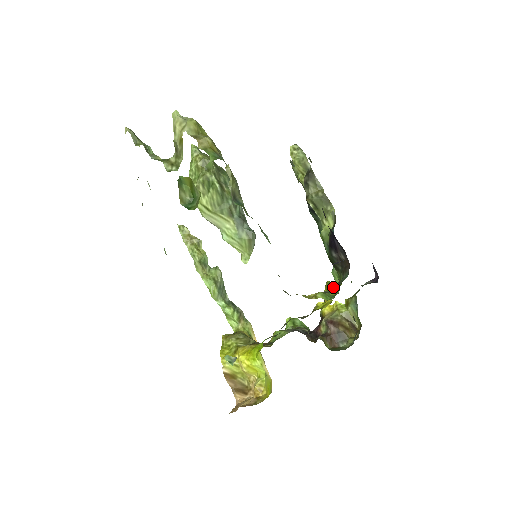
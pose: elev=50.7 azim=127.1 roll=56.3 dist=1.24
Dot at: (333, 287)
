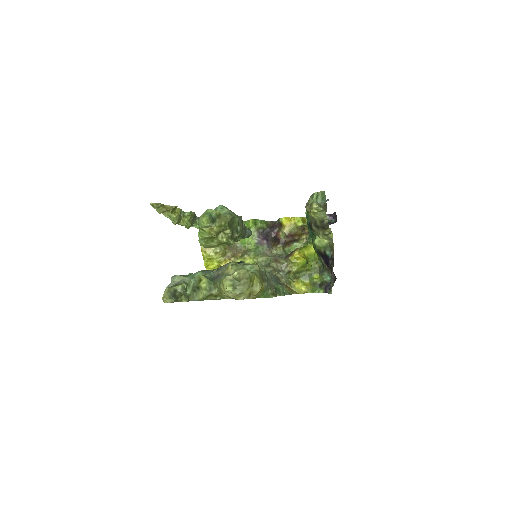
Dot at: (312, 262)
